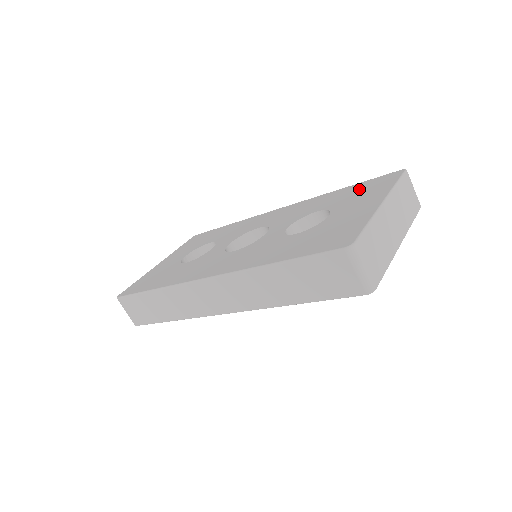
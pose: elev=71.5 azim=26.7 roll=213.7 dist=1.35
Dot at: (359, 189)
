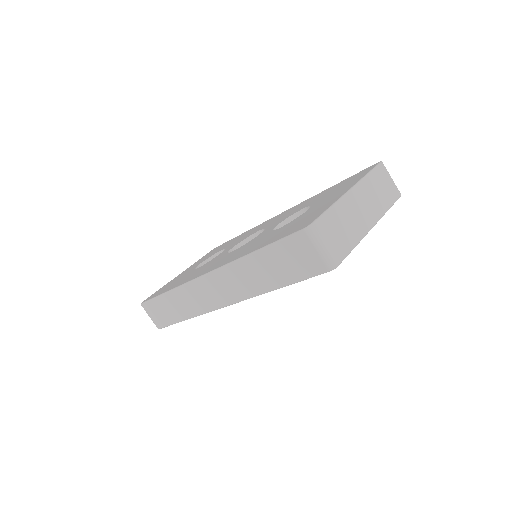
Dot at: (340, 184)
